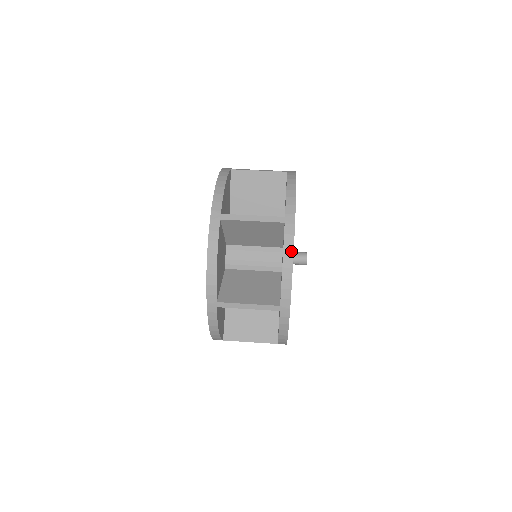
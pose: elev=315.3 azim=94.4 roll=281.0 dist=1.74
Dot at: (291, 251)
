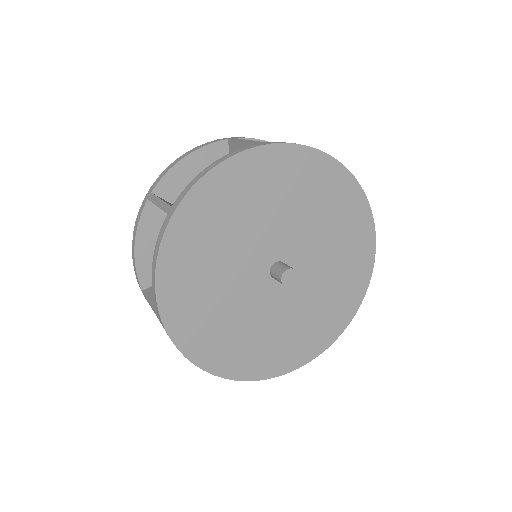
Dot at: (157, 253)
